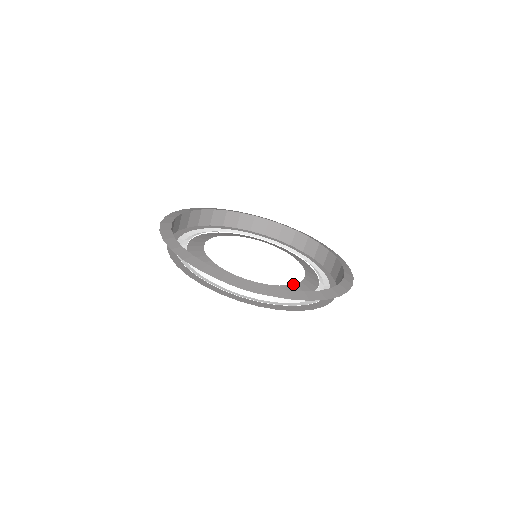
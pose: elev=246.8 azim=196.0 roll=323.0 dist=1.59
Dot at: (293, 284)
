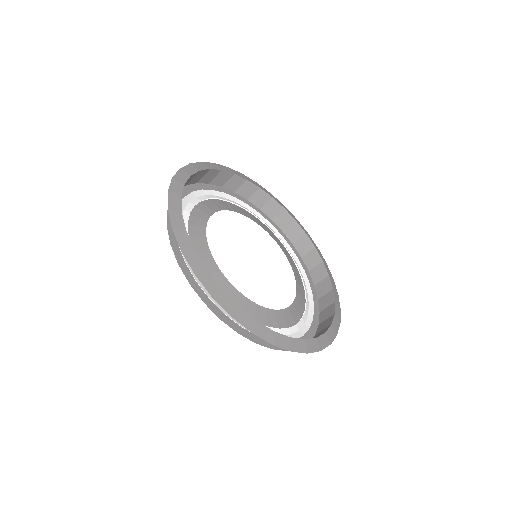
Dot at: (287, 307)
